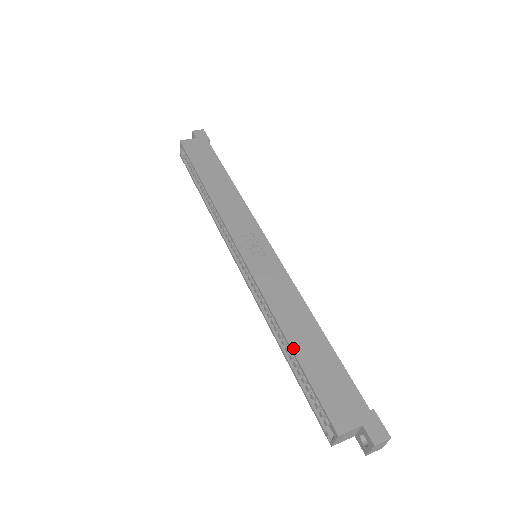
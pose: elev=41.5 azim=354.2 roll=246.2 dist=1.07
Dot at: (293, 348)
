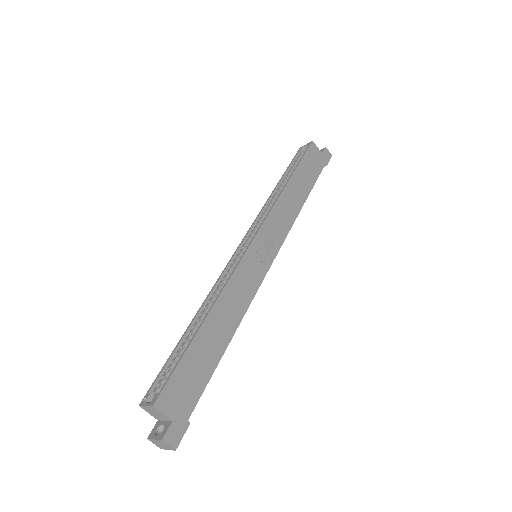
Dot at: (202, 328)
